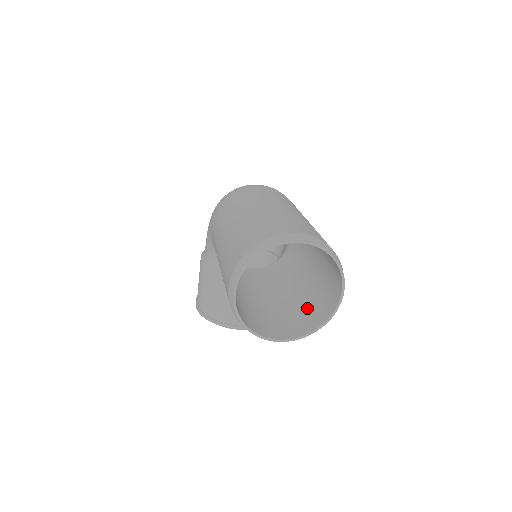
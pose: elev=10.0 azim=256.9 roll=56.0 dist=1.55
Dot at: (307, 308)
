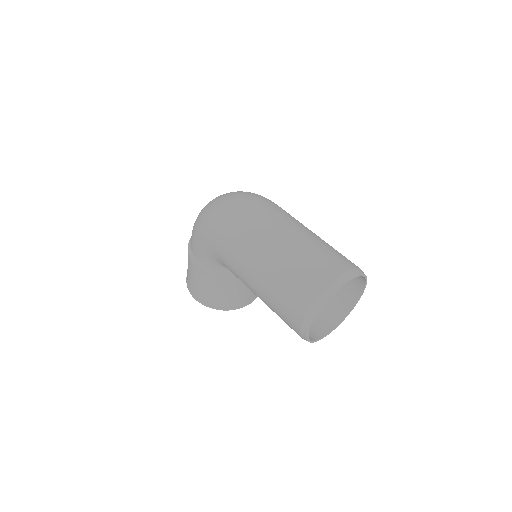
Dot at: occluded
